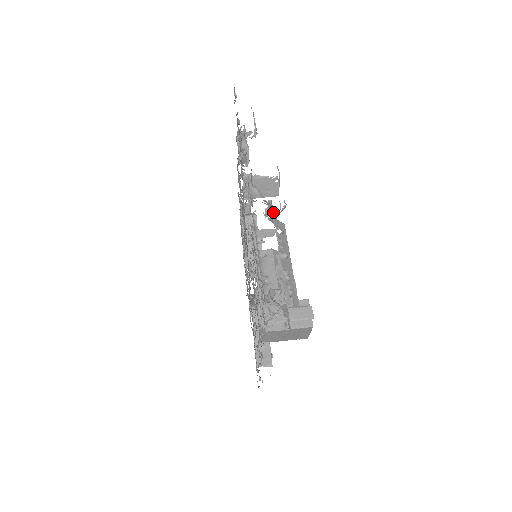
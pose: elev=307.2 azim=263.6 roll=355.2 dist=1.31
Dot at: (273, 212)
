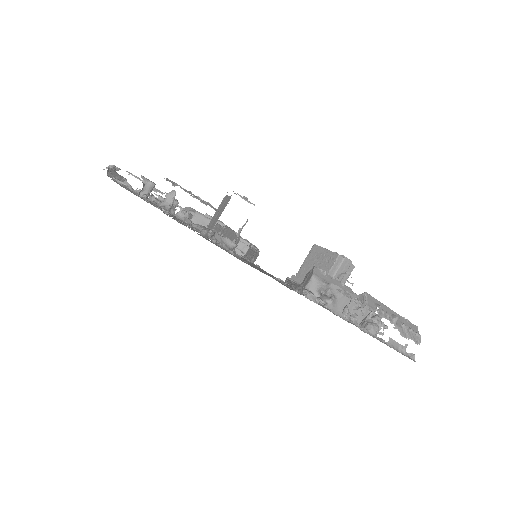
Dot at: (358, 300)
